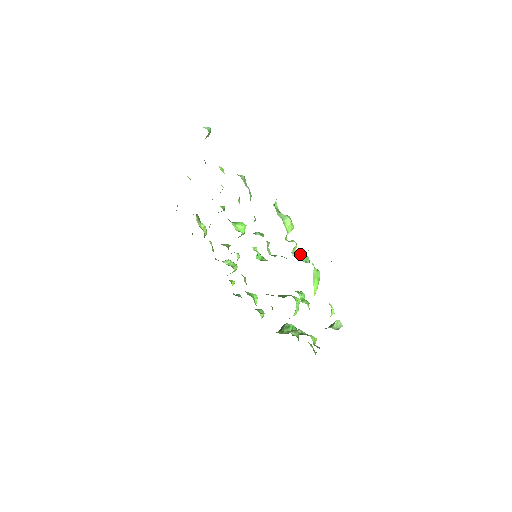
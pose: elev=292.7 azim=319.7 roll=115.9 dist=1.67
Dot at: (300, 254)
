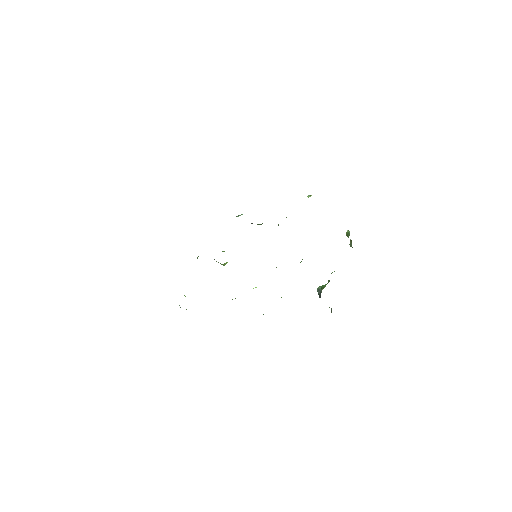
Dot at: (286, 217)
